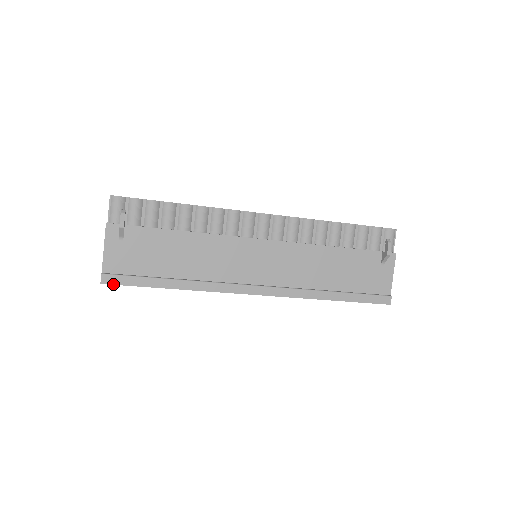
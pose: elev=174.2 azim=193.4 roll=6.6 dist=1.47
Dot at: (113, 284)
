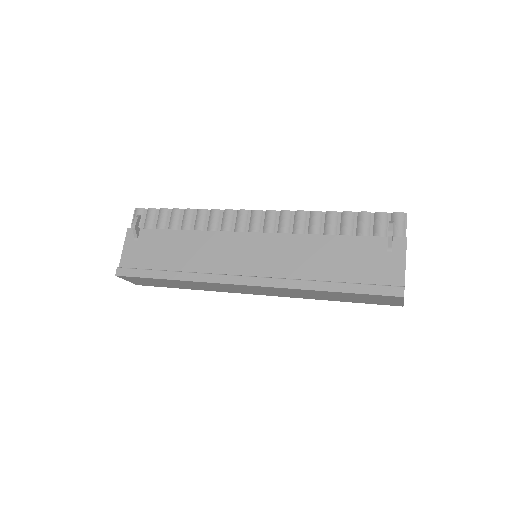
Dot at: (124, 276)
